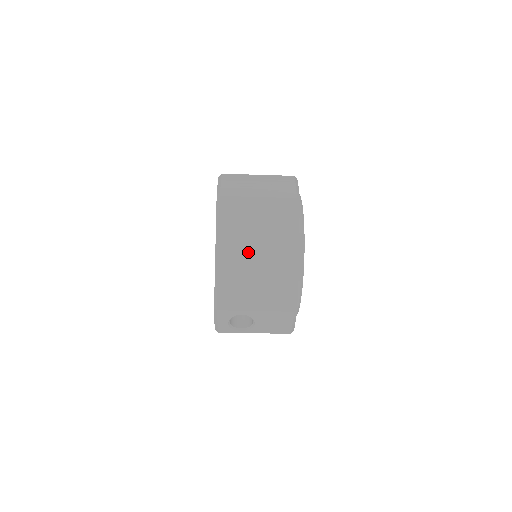
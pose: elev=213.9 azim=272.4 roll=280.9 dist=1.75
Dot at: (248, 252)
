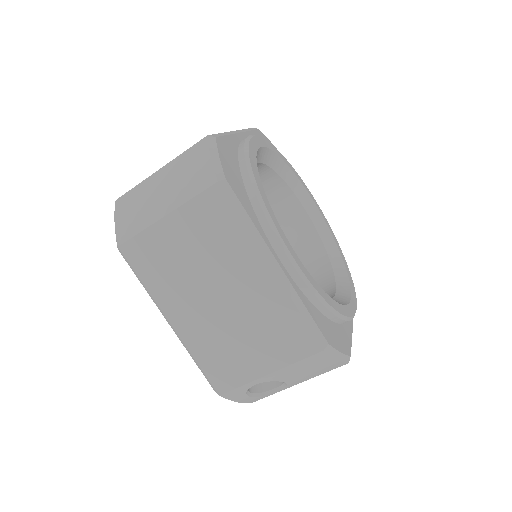
Dot at: (205, 302)
